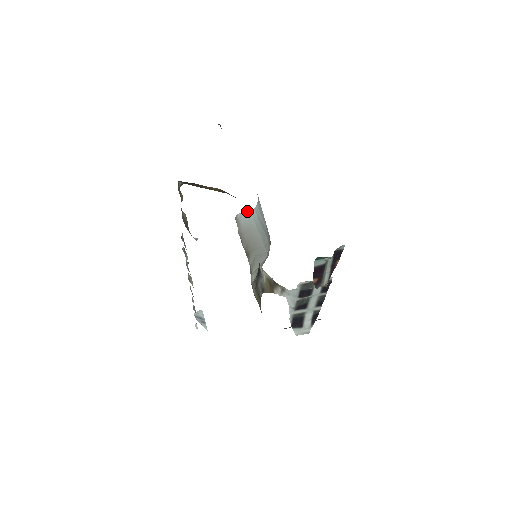
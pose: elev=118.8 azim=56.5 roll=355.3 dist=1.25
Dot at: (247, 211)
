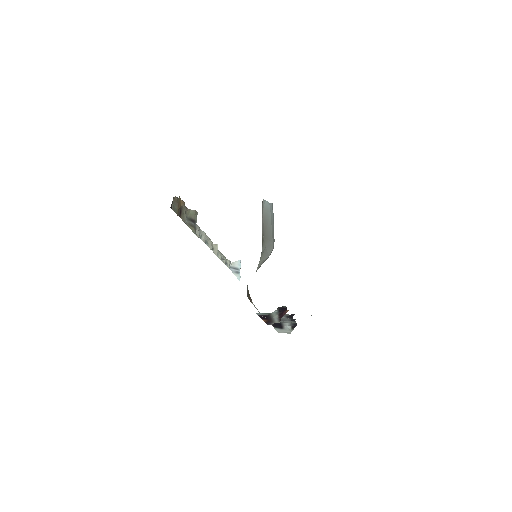
Dot at: (268, 202)
